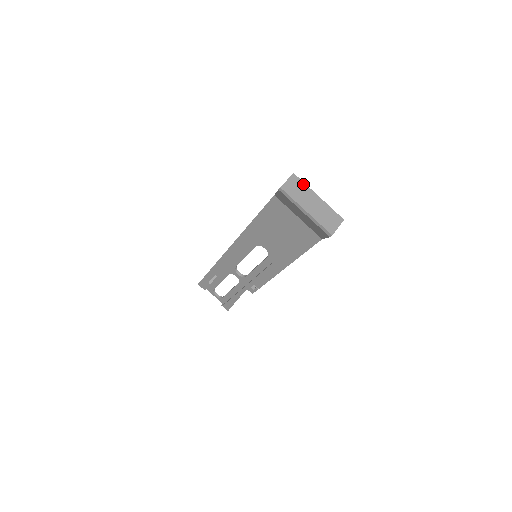
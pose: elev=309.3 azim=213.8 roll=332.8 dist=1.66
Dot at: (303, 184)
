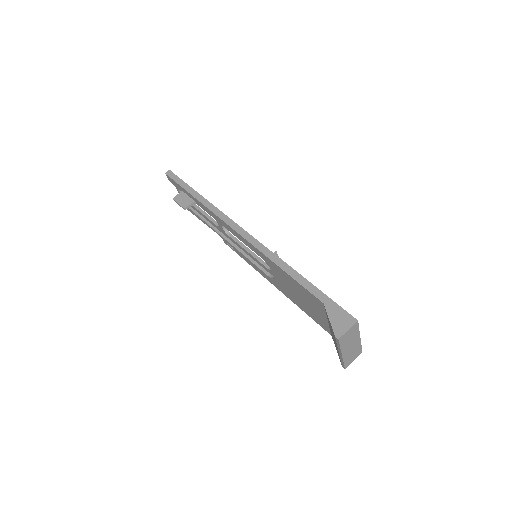
Dot at: (357, 329)
